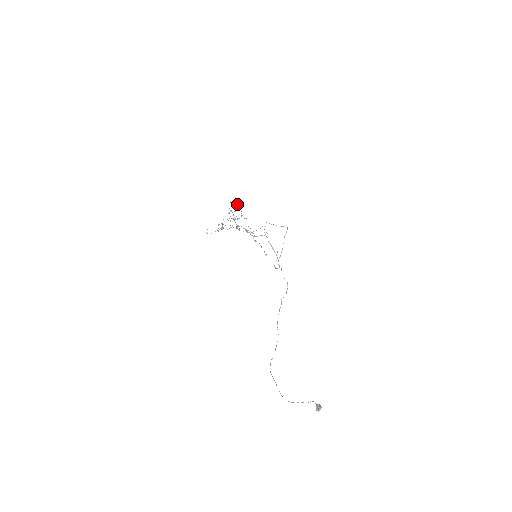
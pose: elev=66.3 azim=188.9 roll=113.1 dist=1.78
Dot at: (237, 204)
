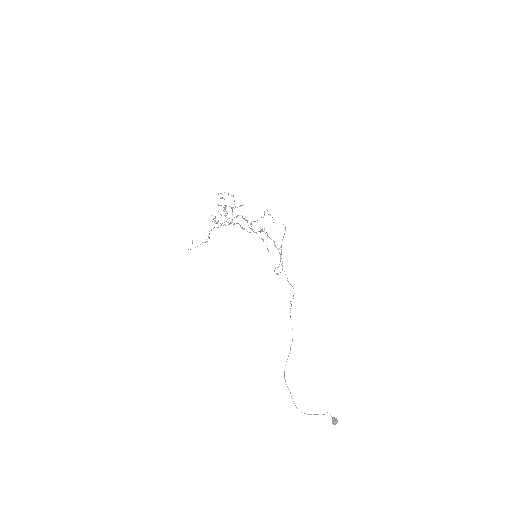
Dot at: (228, 193)
